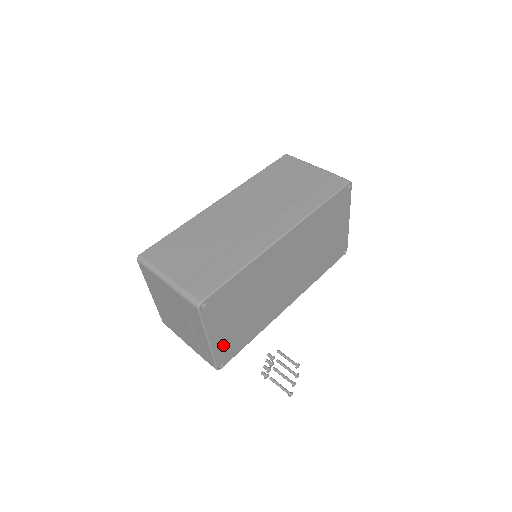
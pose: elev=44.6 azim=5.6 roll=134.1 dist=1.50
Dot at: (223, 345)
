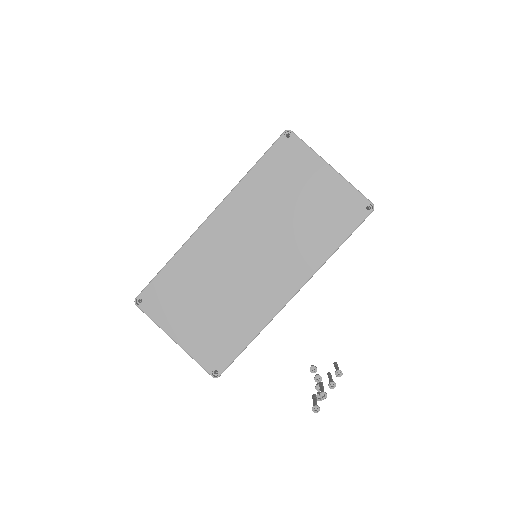
Dot at: (201, 346)
